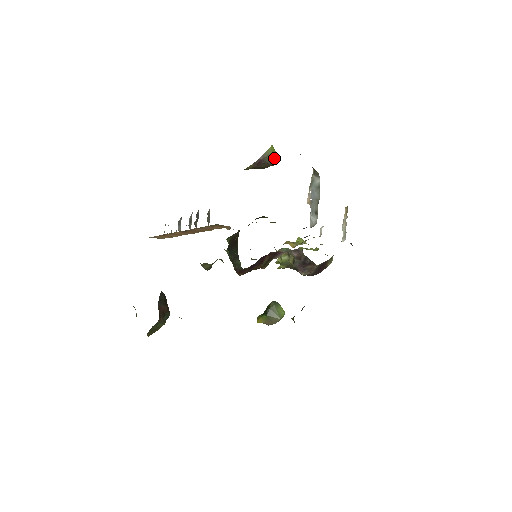
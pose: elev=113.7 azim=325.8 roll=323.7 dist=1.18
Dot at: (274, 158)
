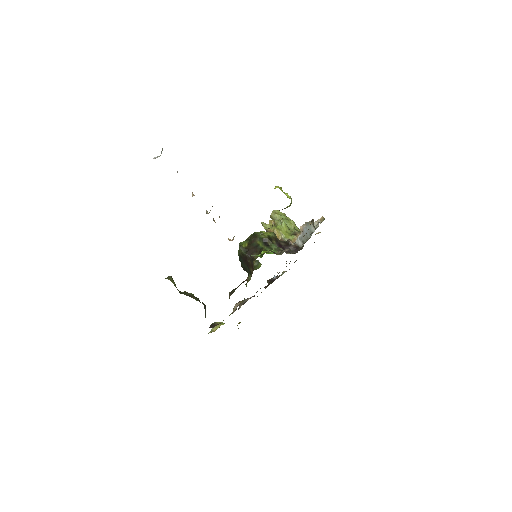
Dot at: occluded
